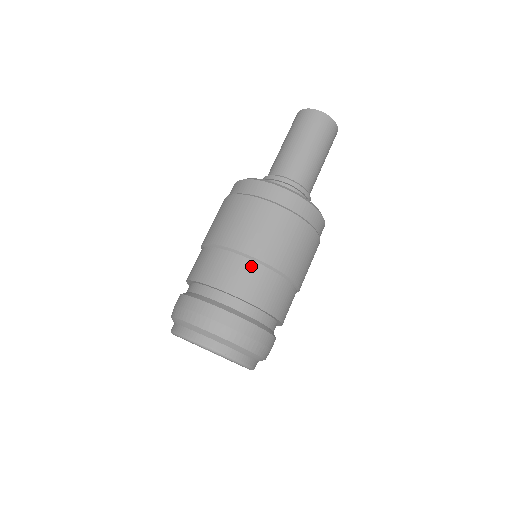
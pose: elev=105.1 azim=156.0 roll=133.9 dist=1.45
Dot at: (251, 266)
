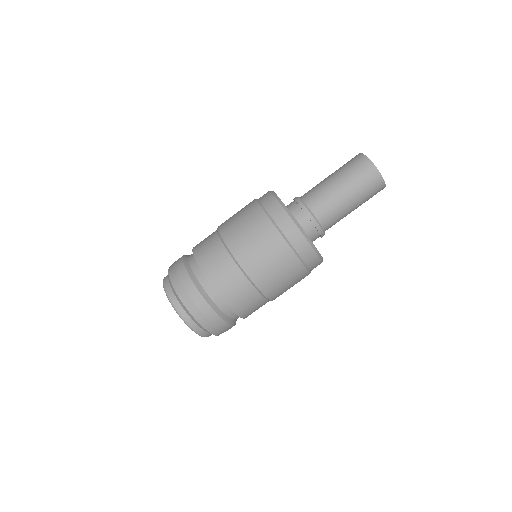
Dot at: (221, 250)
